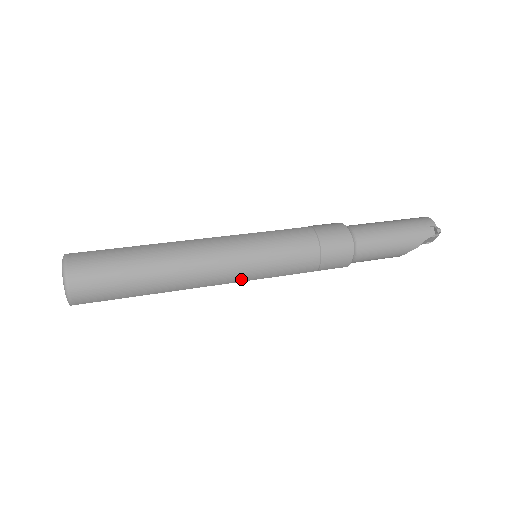
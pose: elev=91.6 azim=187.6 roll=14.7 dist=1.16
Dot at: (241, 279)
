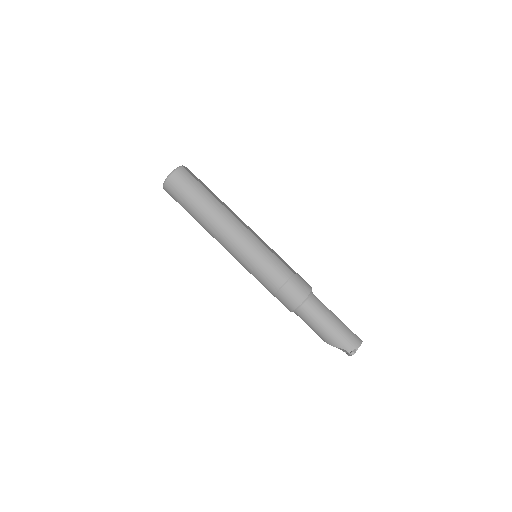
Dot at: (235, 257)
